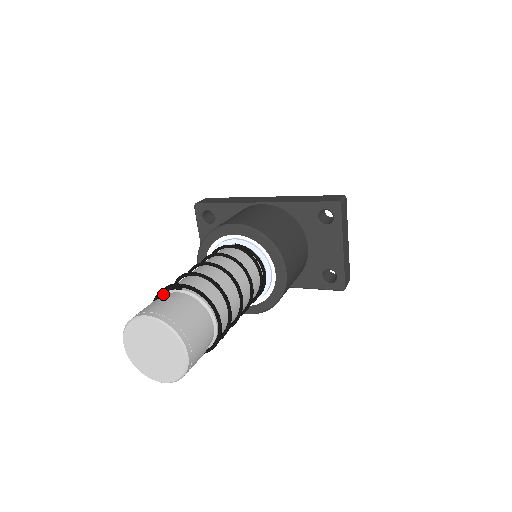
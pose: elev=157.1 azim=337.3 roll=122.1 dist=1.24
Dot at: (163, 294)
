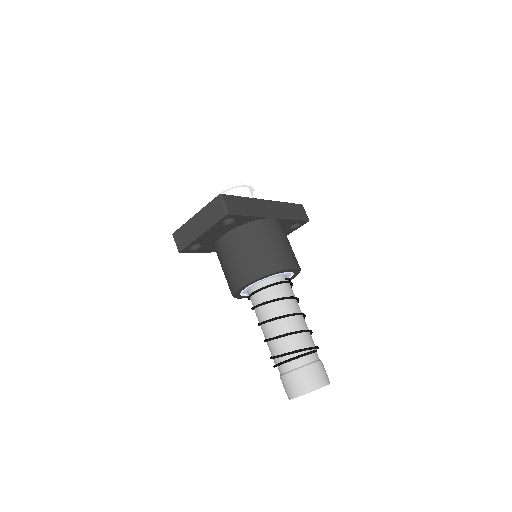
Dot at: (303, 355)
